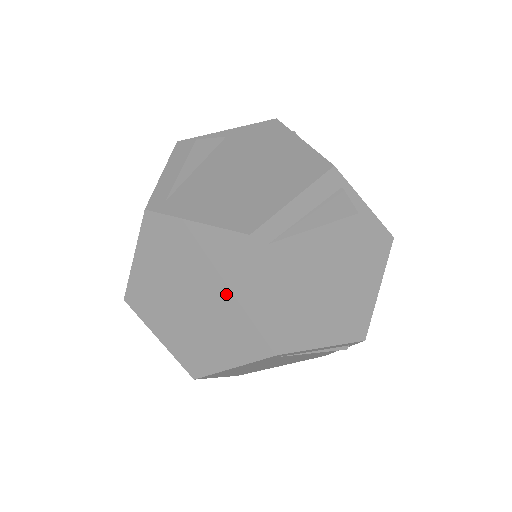
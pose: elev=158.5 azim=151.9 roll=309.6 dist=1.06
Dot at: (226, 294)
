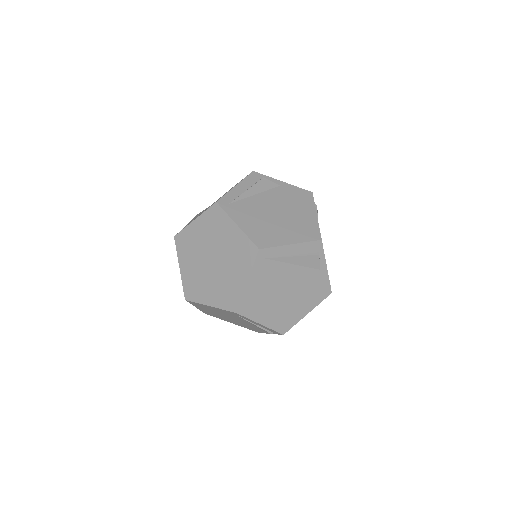
Dot at: (223, 241)
